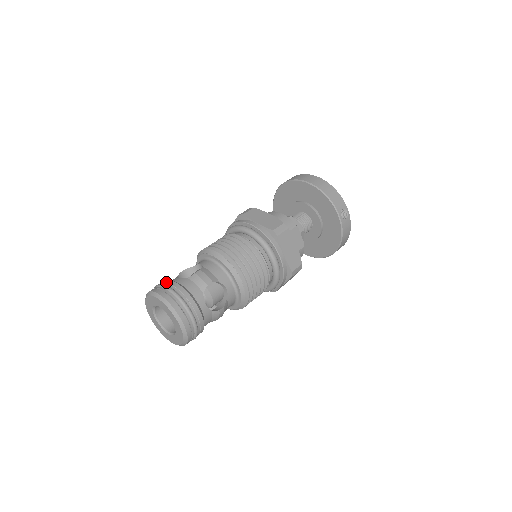
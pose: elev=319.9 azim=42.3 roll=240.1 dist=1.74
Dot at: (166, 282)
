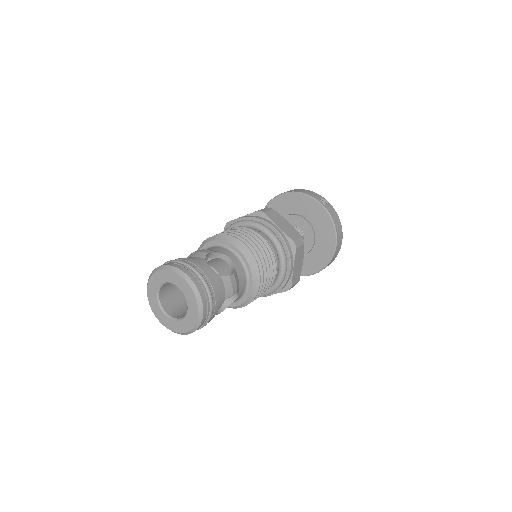
Dot at: occluded
